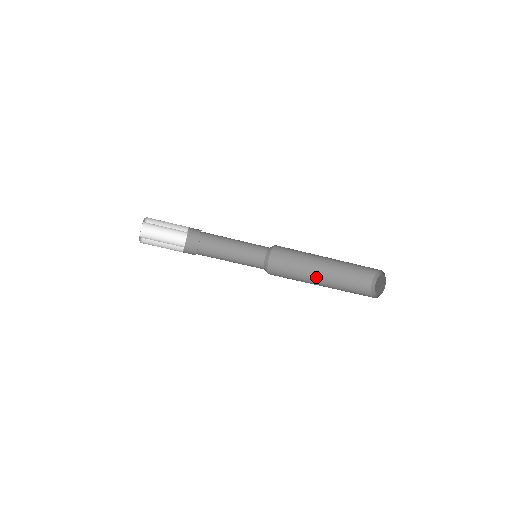
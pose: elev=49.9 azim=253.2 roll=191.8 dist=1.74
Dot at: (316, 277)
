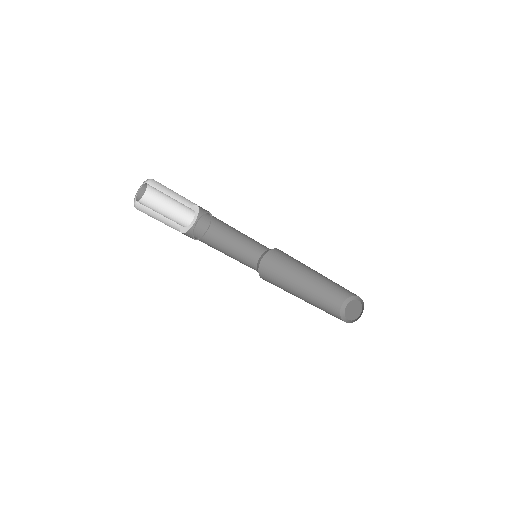
Dot at: (299, 294)
